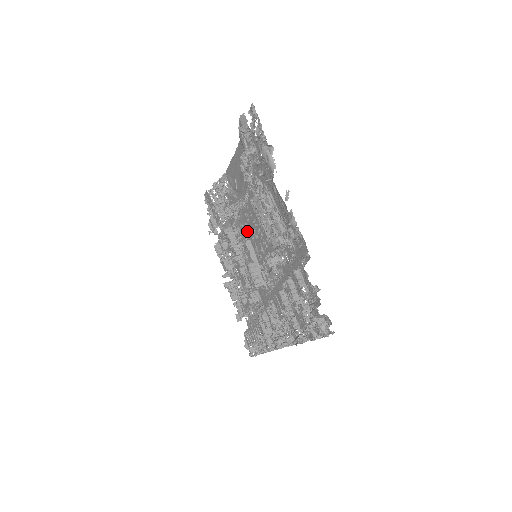
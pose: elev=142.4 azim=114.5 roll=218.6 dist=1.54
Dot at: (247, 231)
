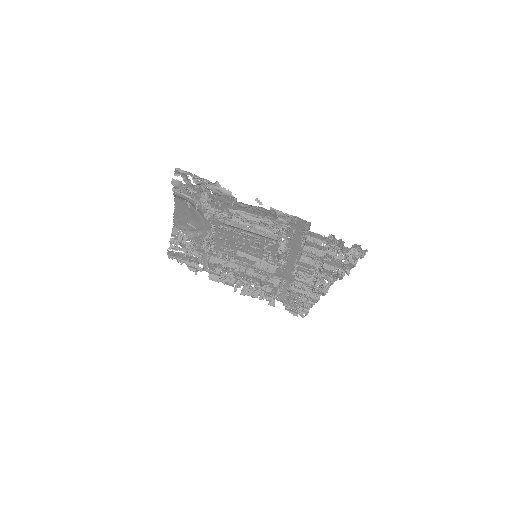
Dot at: (230, 247)
